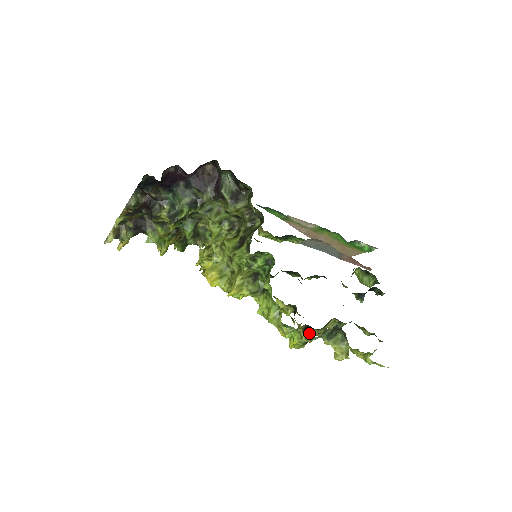
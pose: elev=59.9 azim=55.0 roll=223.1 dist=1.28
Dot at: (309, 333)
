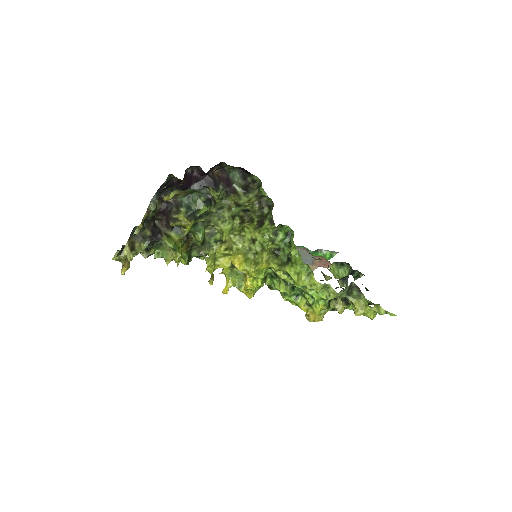
Dot at: occluded
